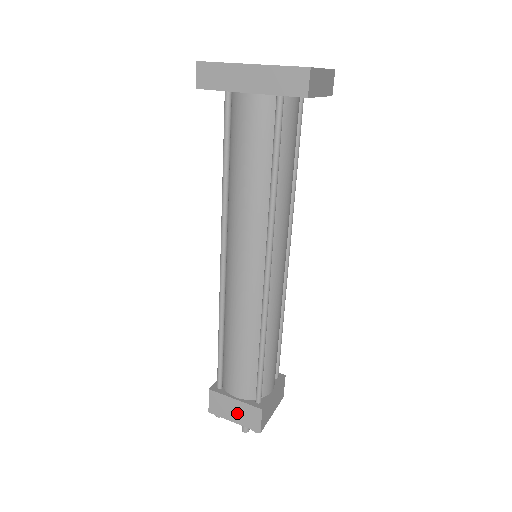
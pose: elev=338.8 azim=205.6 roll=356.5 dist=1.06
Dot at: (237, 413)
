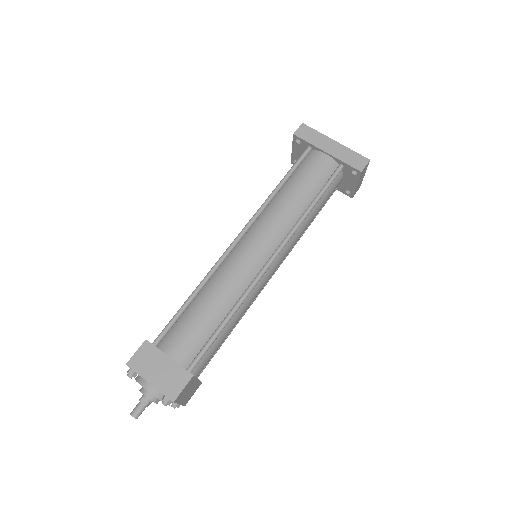
Dot at: (161, 373)
